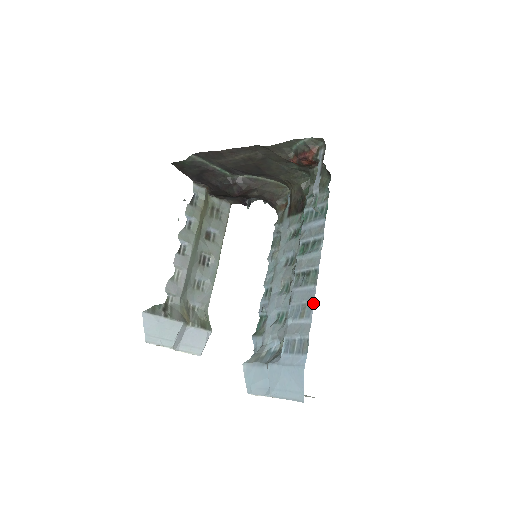
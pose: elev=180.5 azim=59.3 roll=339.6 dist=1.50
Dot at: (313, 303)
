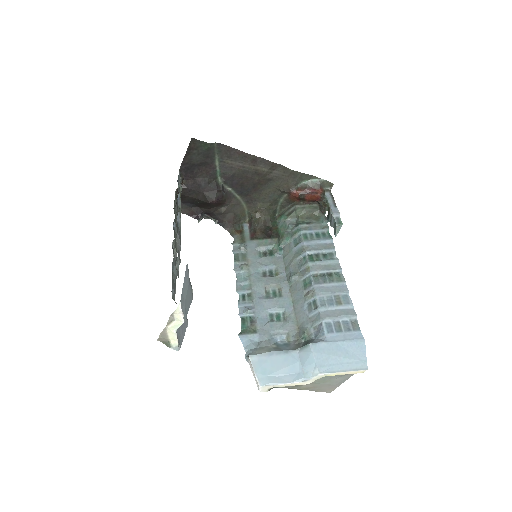
Dot at: (348, 294)
